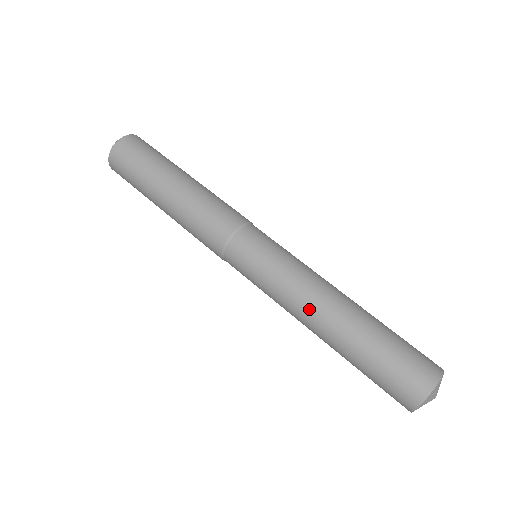
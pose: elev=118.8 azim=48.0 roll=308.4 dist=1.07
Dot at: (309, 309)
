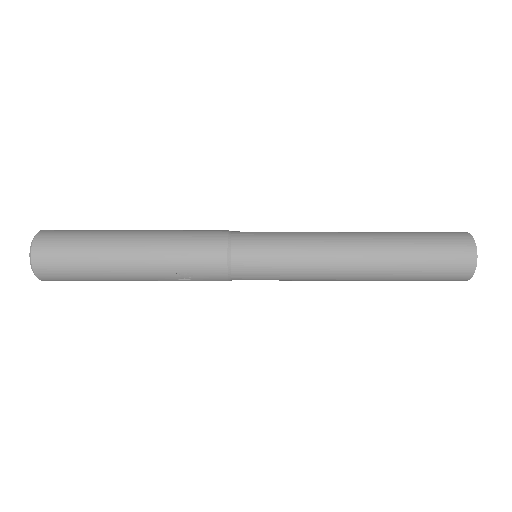
Dot at: (342, 241)
